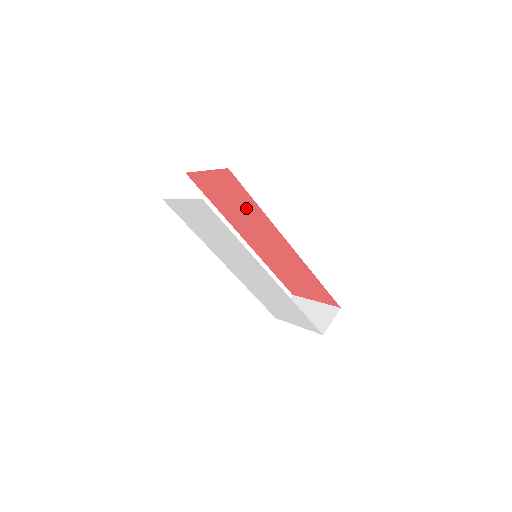
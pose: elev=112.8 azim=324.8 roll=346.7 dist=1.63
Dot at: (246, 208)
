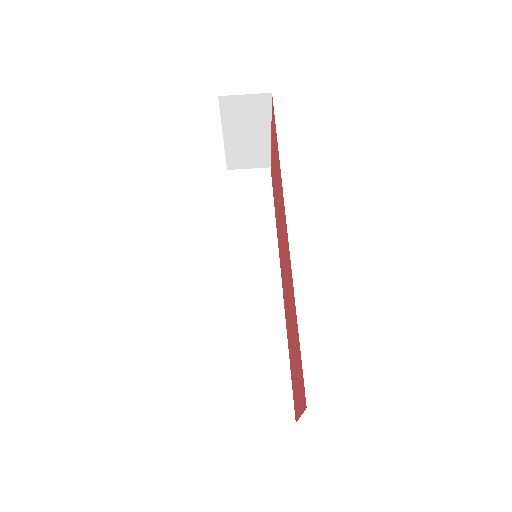
Dot at: occluded
